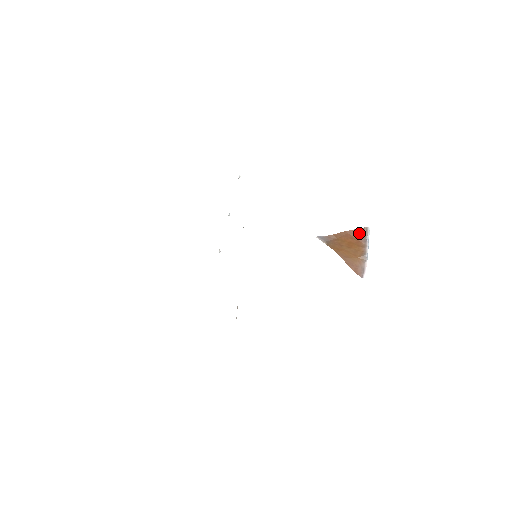
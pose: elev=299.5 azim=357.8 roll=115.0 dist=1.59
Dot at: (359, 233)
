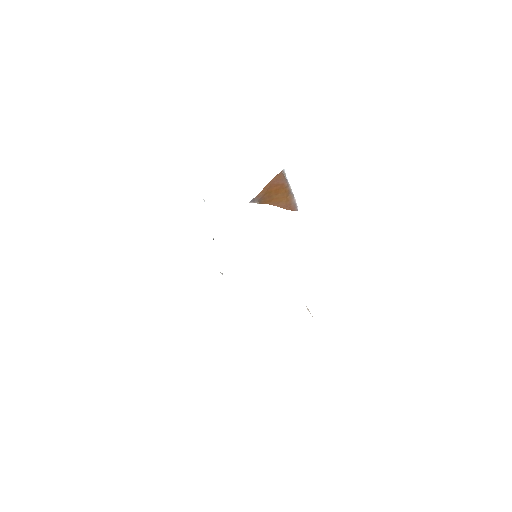
Dot at: (279, 178)
